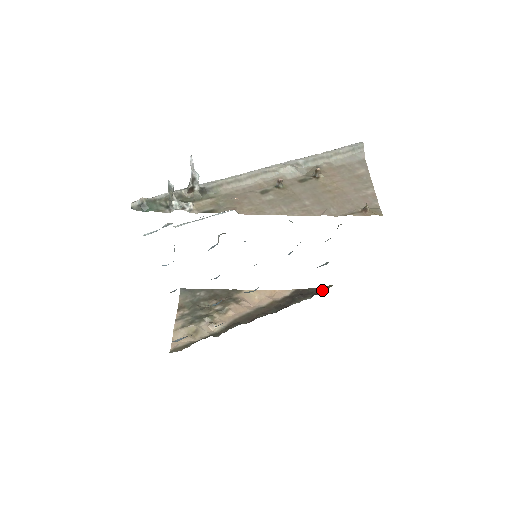
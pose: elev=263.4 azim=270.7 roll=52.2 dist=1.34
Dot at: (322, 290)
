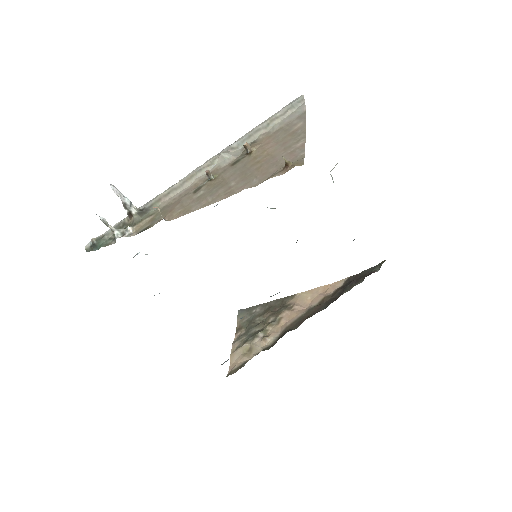
Dot at: (375, 269)
